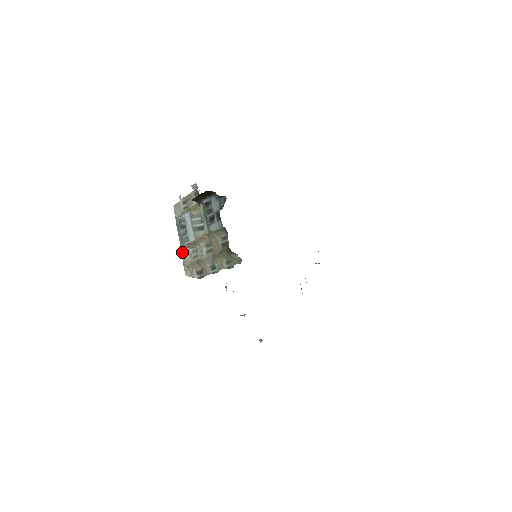
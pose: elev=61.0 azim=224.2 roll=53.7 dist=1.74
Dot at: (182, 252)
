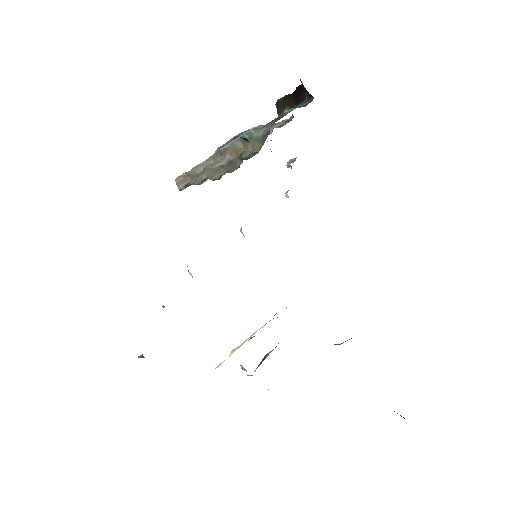
Dot at: (204, 161)
